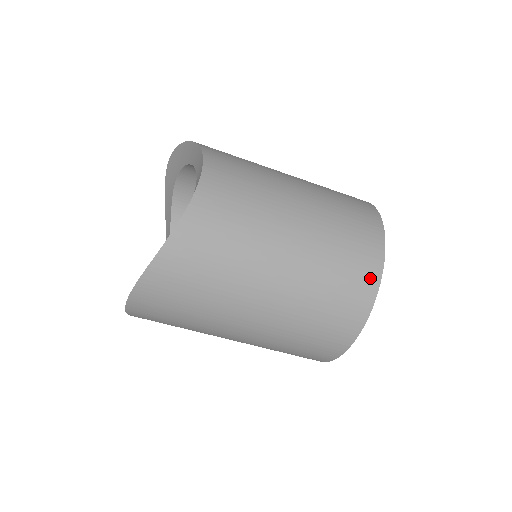
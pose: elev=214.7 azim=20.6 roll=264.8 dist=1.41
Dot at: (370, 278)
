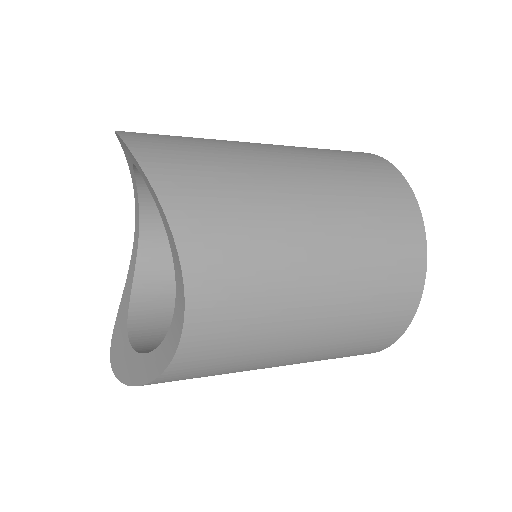
Dot at: (384, 344)
